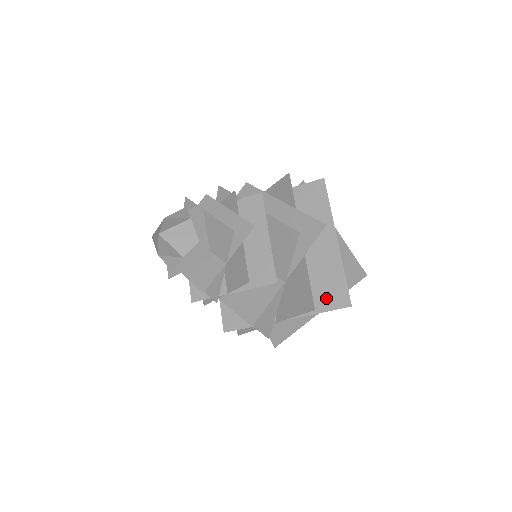
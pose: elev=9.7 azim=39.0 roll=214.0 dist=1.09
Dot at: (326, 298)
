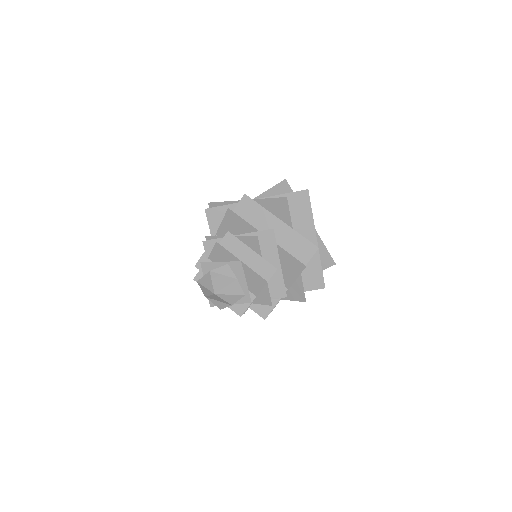
Dot at: (307, 282)
